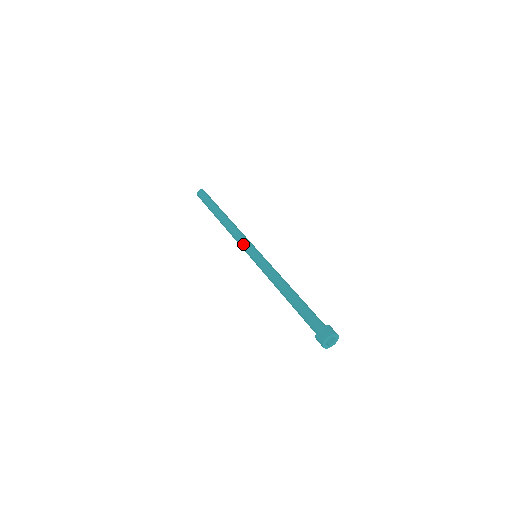
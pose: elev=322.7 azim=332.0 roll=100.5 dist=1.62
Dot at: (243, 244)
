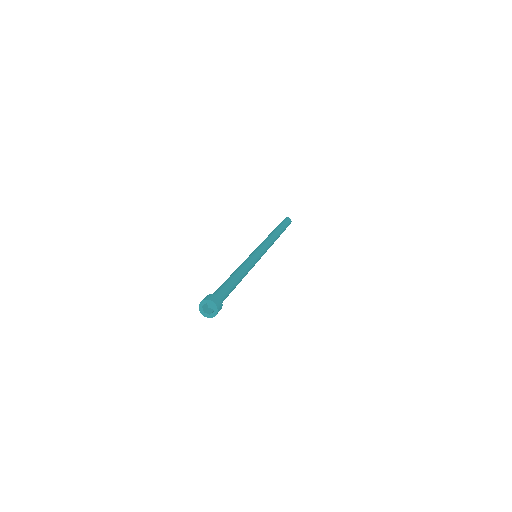
Dot at: (260, 245)
